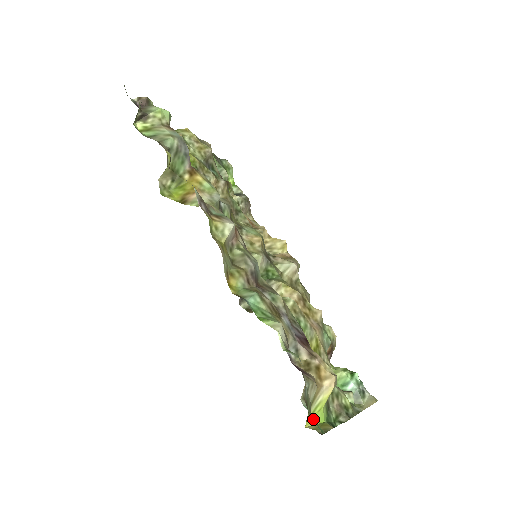
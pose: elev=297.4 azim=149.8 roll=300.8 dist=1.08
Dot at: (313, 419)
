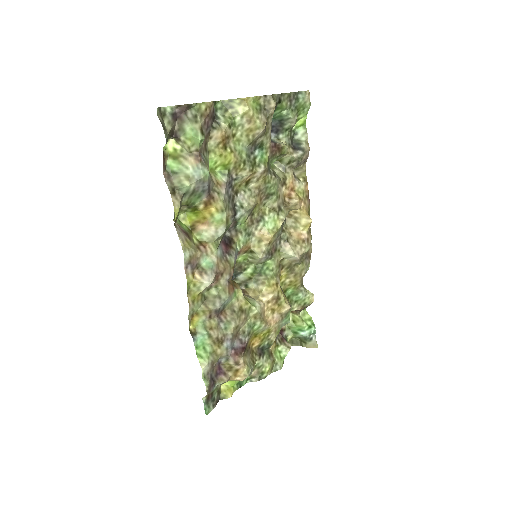
Dot at: (228, 382)
